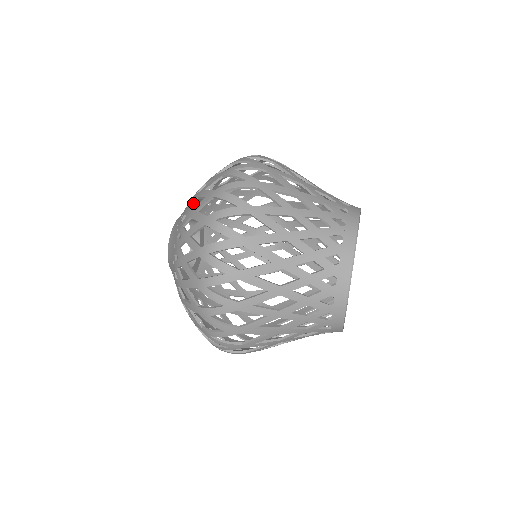
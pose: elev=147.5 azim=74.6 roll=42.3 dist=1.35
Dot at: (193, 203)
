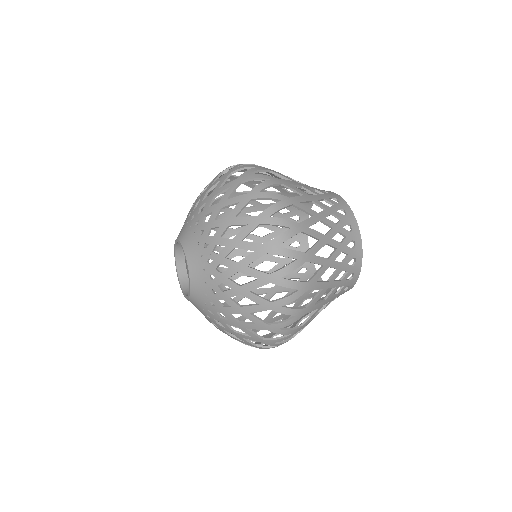
Dot at: occluded
